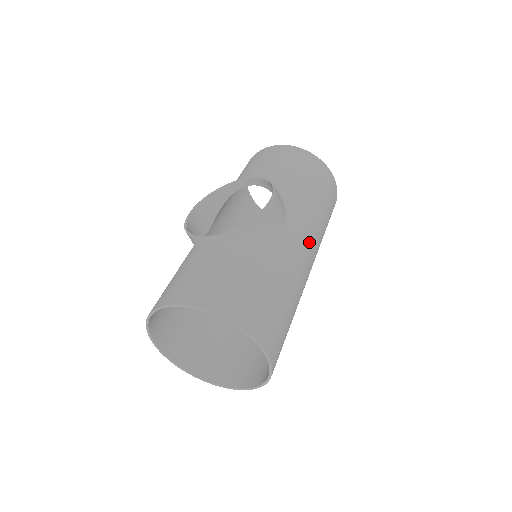
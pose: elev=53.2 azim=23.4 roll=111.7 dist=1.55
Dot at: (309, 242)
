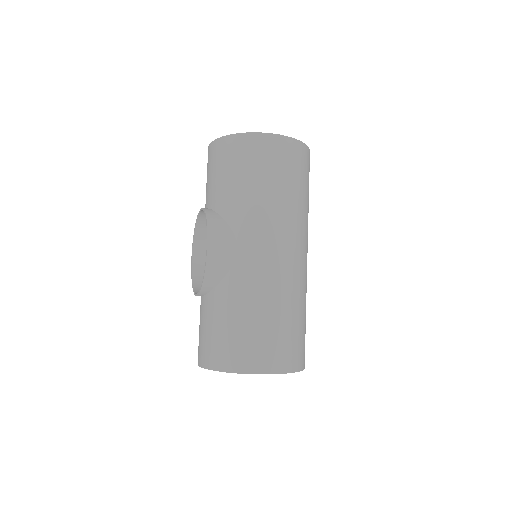
Dot at: (271, 240)
